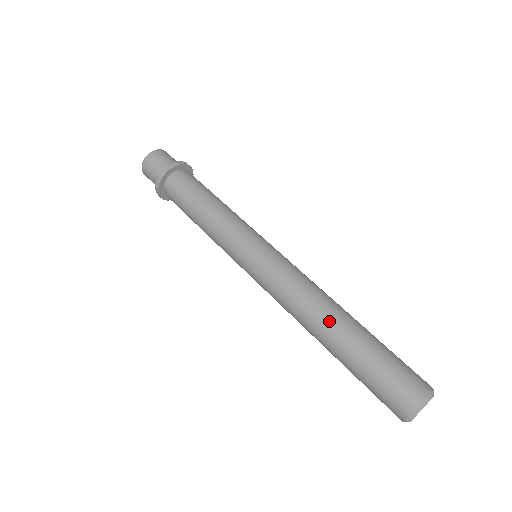
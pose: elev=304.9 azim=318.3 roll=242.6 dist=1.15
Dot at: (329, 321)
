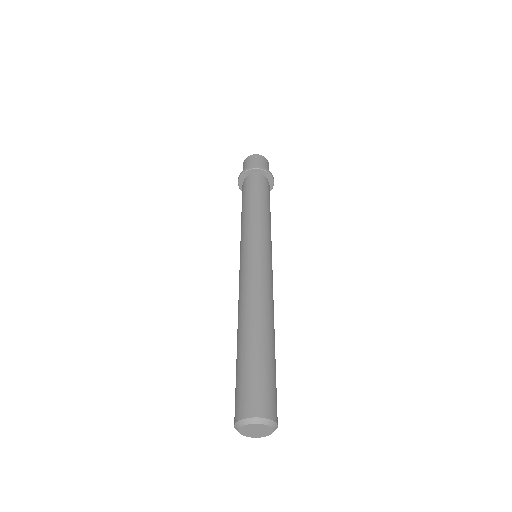
Dot at: (262, 321)
